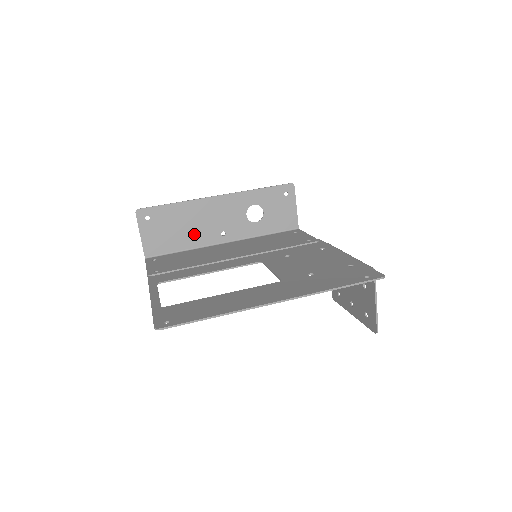
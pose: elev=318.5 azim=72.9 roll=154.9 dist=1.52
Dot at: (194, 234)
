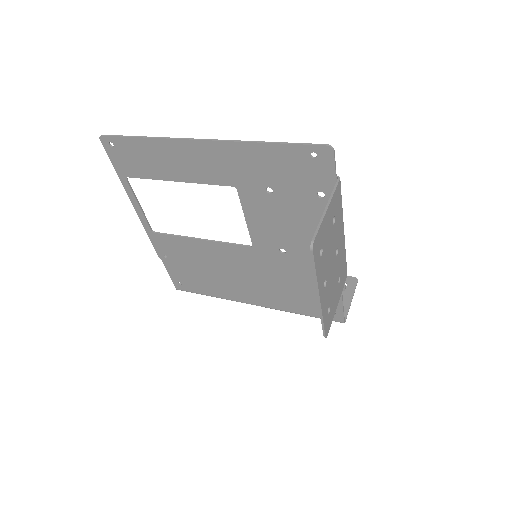
Dot at: occluded
